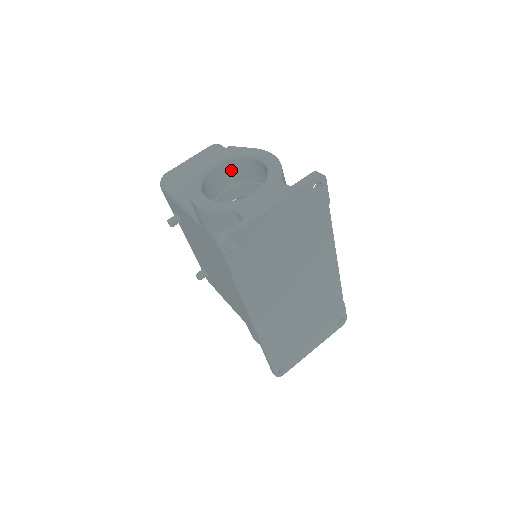
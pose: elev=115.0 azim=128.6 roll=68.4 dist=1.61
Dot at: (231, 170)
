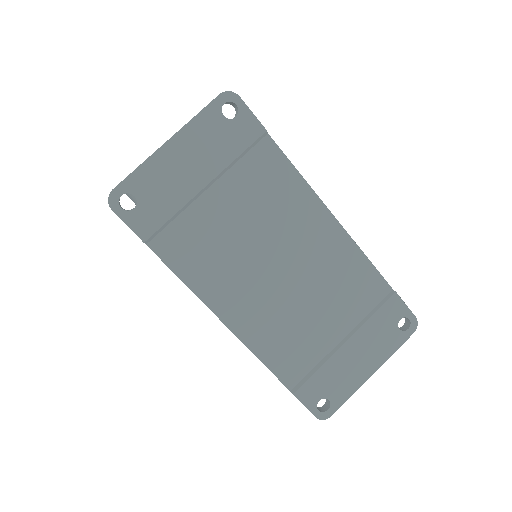
Dot at: occluded
